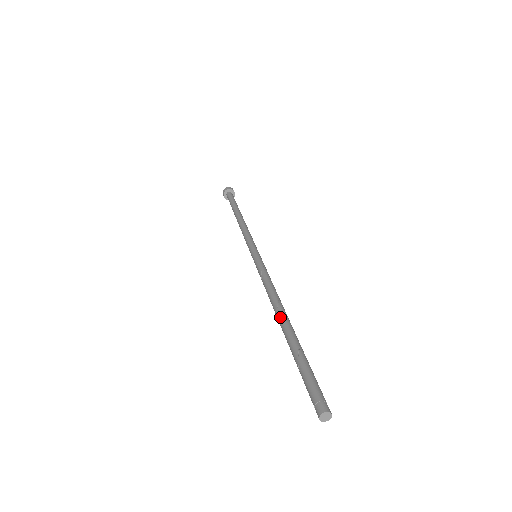
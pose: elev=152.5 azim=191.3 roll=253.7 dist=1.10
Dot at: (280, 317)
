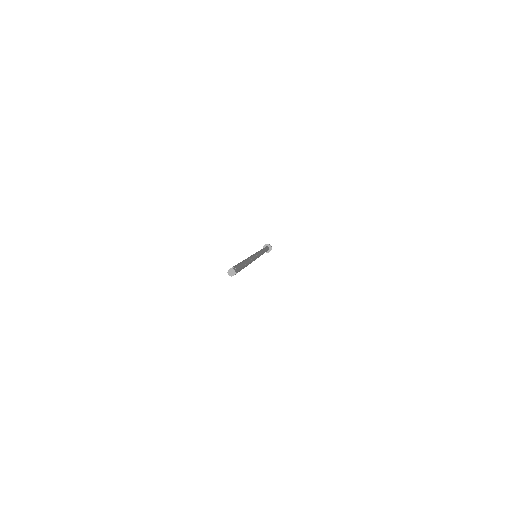
Dot at: occluded
